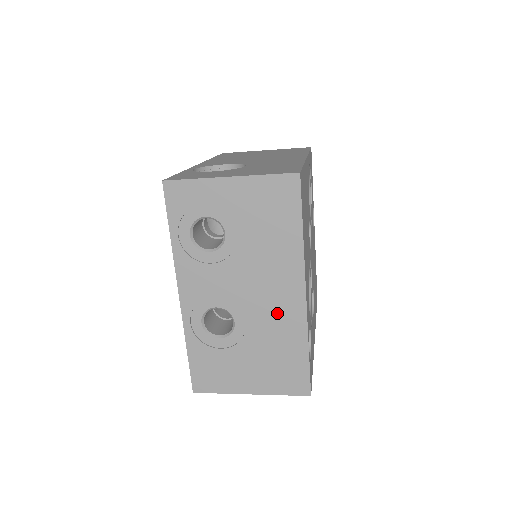
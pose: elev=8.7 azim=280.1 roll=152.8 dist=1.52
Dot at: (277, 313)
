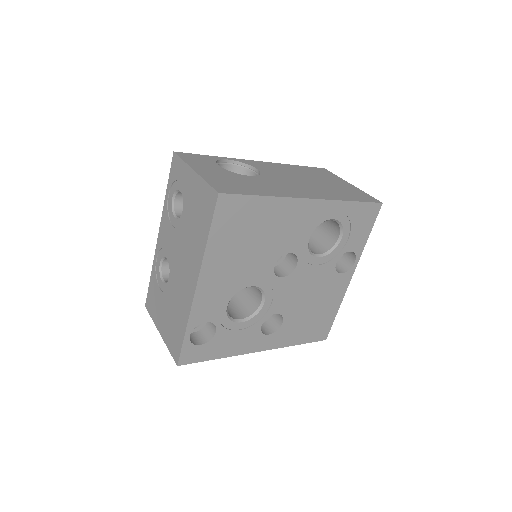
Dot at: (183, 289)
